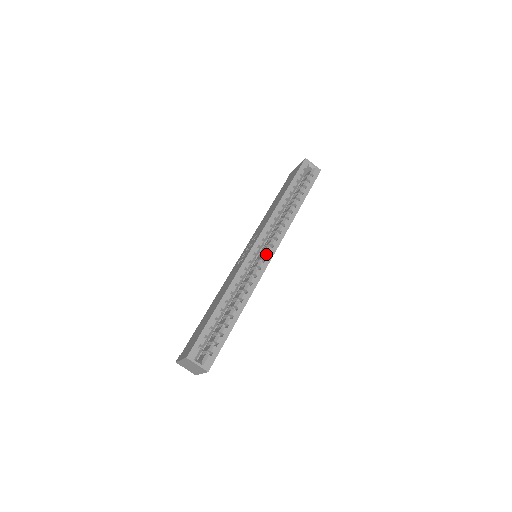
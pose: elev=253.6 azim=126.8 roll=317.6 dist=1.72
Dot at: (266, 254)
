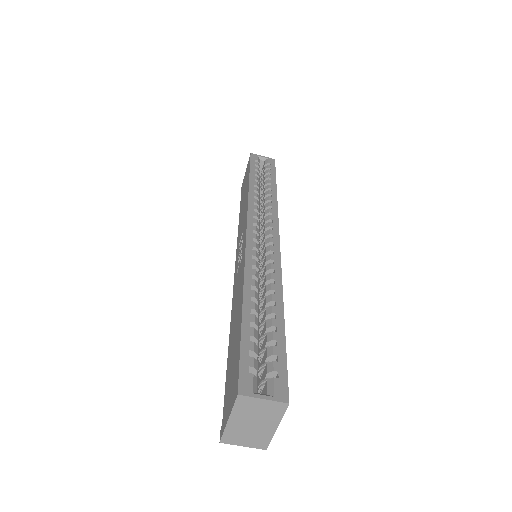
Dot at: (269, 237)
